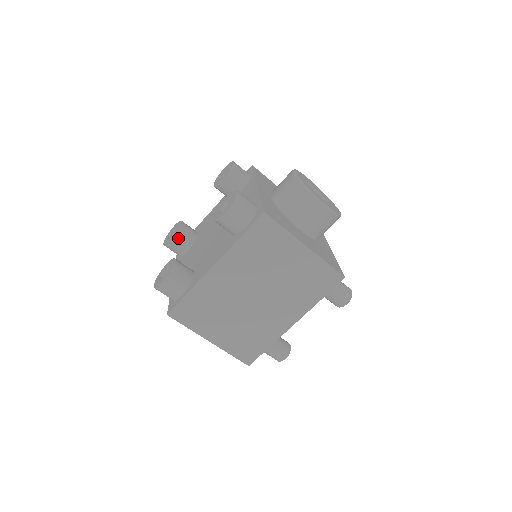
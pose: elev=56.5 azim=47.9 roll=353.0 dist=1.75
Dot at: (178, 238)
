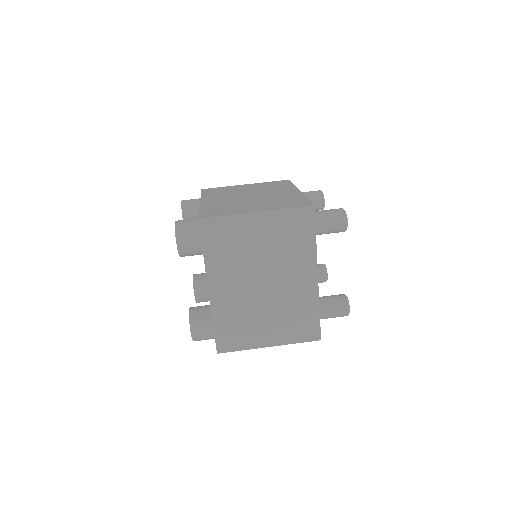
Dot at: (195, 307)
